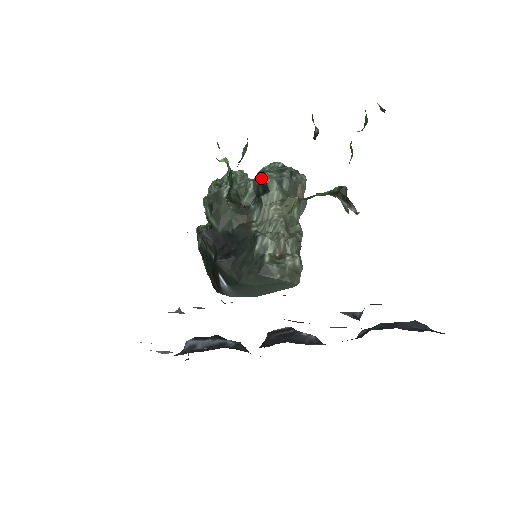
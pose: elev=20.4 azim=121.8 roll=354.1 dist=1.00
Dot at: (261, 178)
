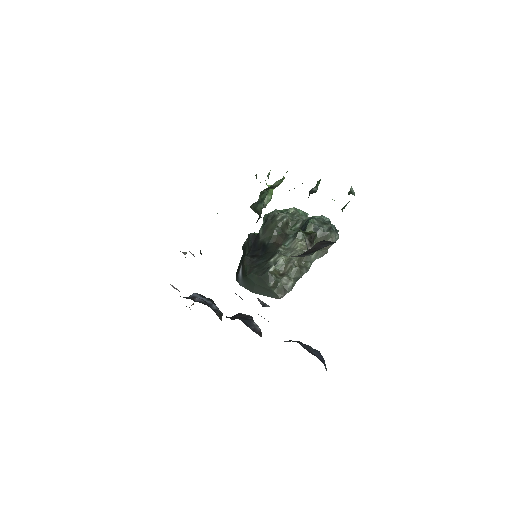
Dot at: (308, 220)
